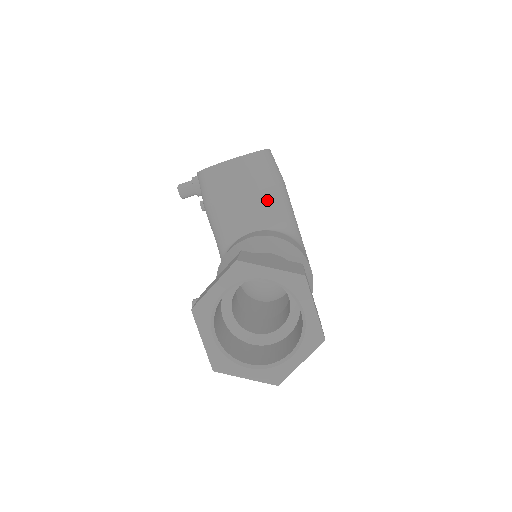
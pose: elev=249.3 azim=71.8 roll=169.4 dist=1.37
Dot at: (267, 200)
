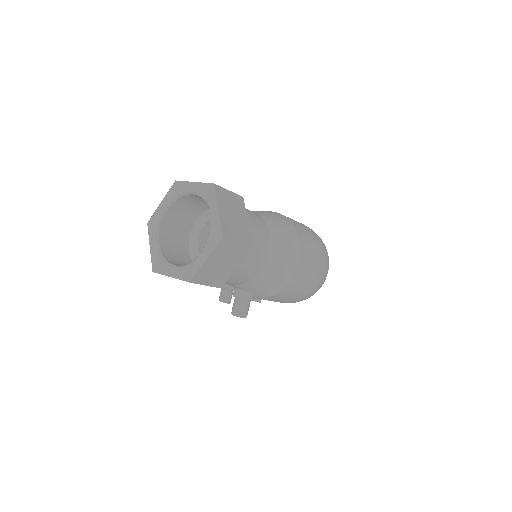
Dot at: occluded
